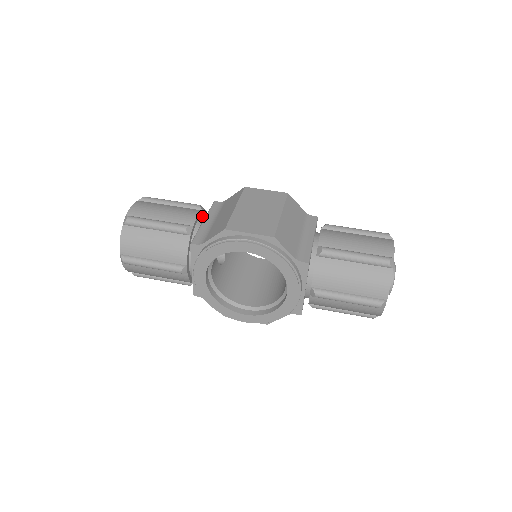
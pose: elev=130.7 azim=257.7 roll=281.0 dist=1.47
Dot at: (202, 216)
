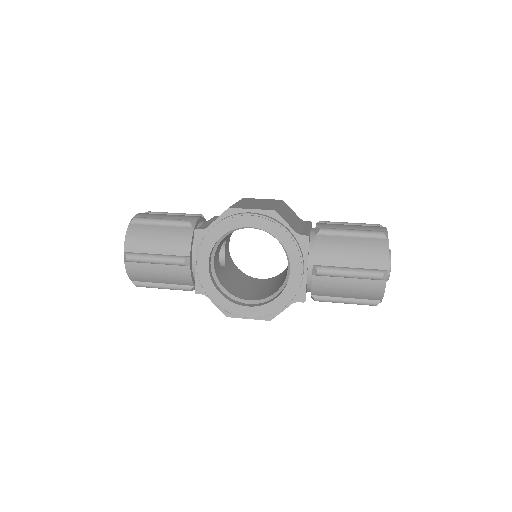
Dot at: occluded
